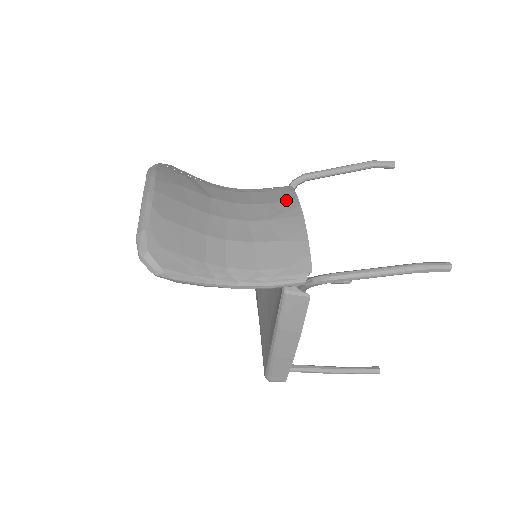
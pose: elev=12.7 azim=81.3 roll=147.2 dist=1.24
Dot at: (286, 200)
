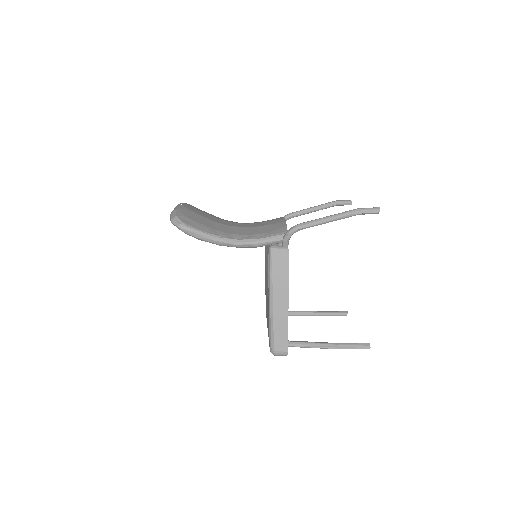
Dot at: occluded
